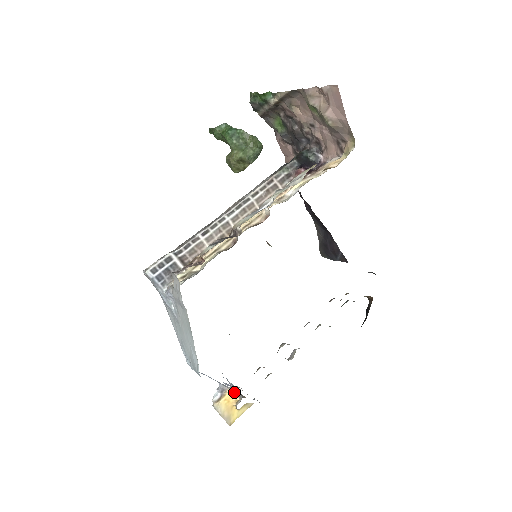
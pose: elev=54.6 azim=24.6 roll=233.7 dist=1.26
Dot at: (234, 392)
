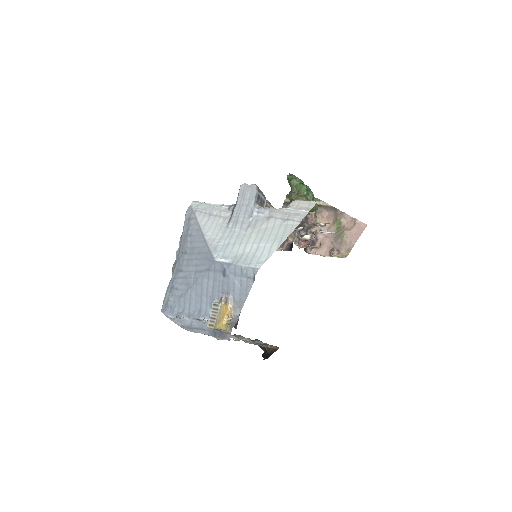
Dot at: (231, 309)
